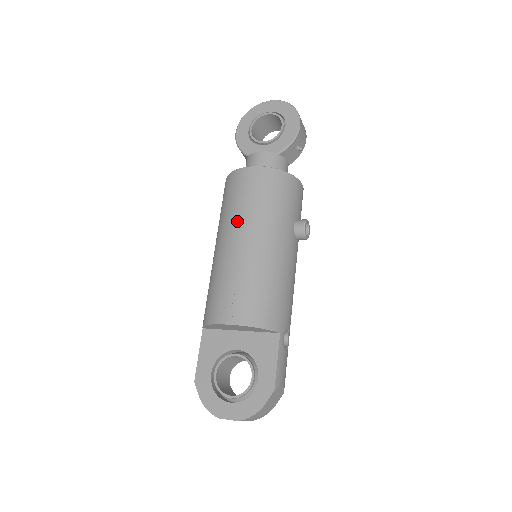
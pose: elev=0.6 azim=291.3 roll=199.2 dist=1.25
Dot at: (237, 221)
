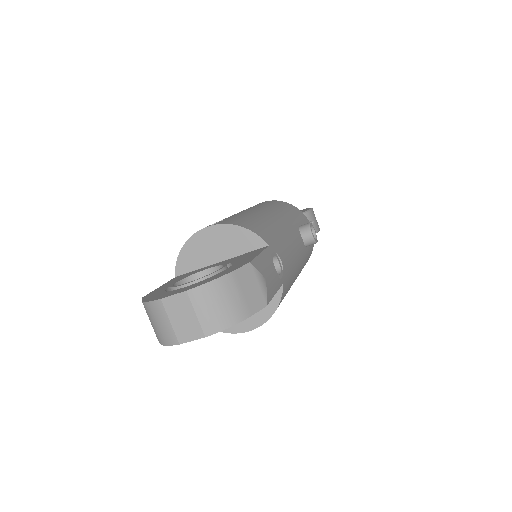
Dot at: occluded
